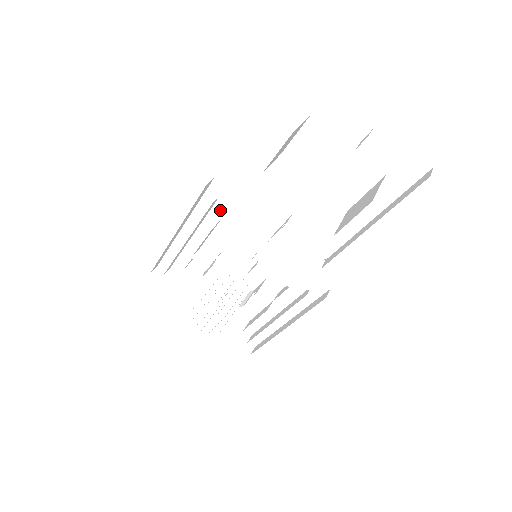
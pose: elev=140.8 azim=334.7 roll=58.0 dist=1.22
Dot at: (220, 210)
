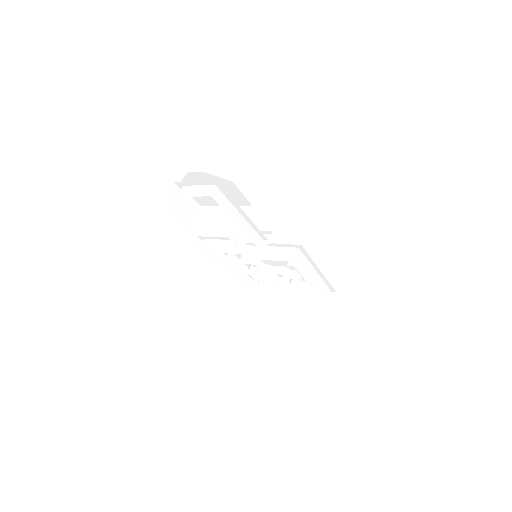
Dot at: (217, 249)
